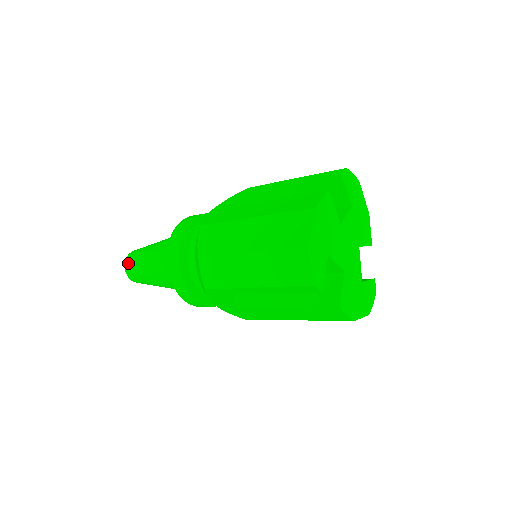
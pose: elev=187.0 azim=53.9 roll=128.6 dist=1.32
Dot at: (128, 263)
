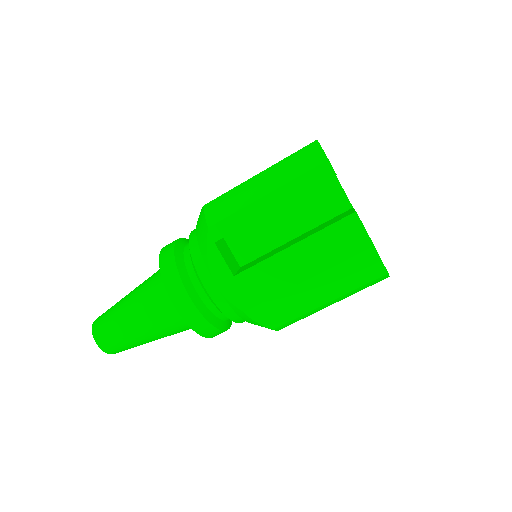
Dot at: (99, 317)
